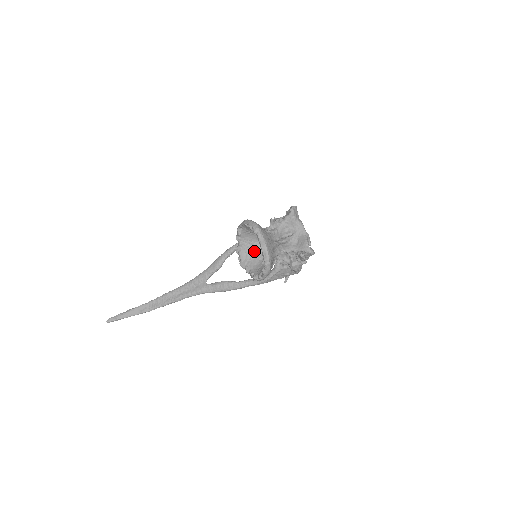
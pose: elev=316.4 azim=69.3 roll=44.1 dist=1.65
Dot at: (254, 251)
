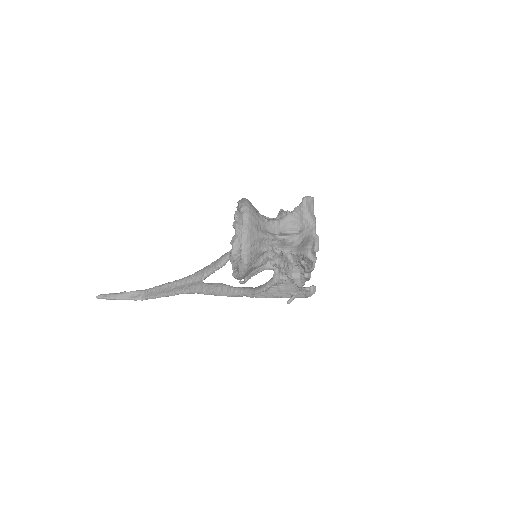
Dot at: occluded
